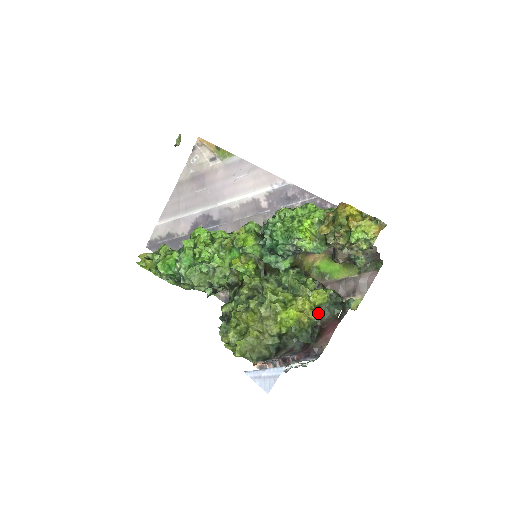
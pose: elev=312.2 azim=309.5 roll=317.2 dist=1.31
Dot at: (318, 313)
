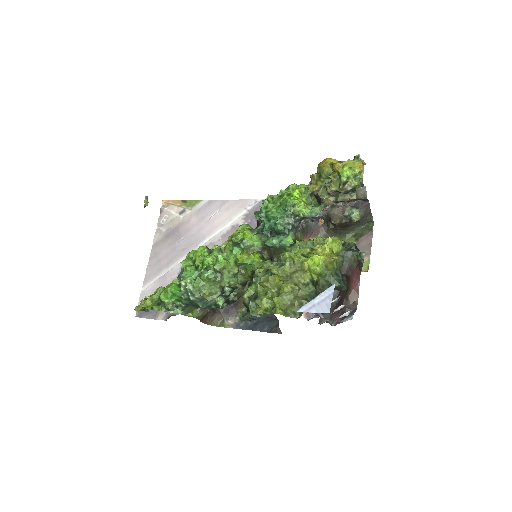
Dot at: occluded
